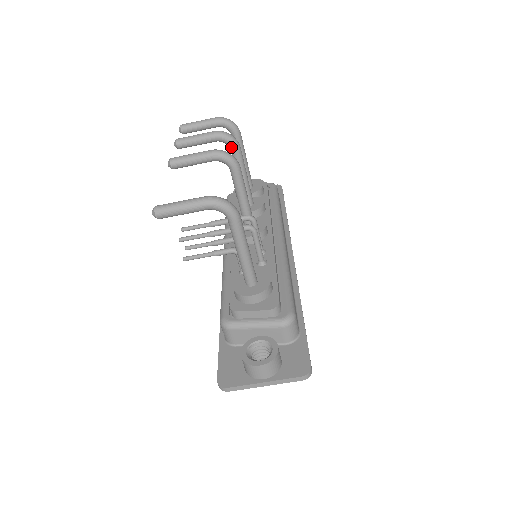
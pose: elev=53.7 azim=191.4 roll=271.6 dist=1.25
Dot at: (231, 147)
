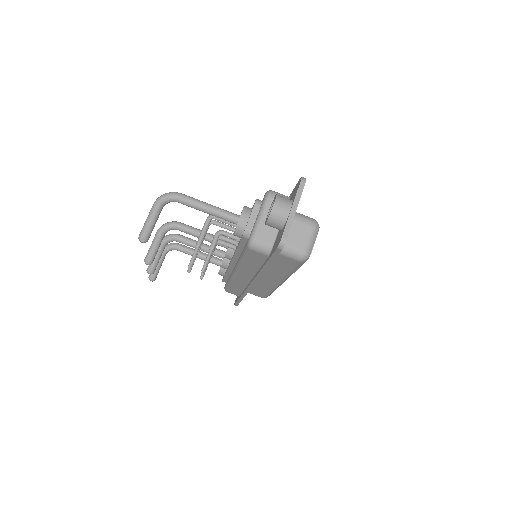
Dot at: (174, 239)
